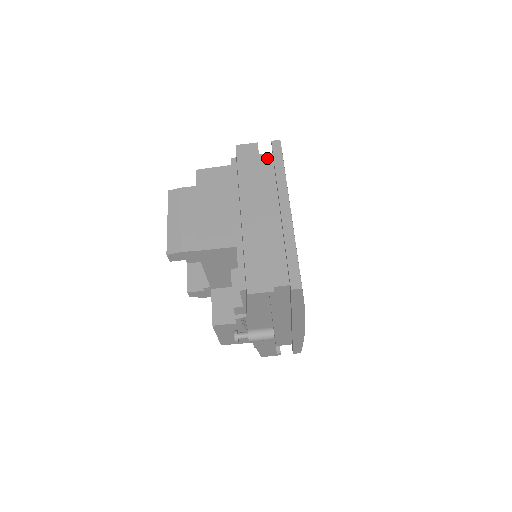
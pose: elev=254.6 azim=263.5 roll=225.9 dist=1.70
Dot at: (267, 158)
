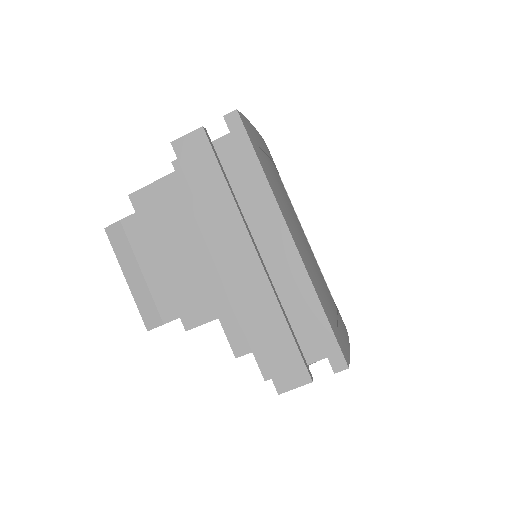
Dot at: (226, 145)
